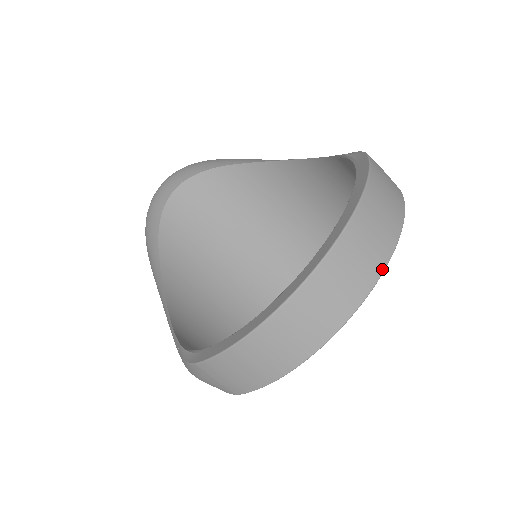
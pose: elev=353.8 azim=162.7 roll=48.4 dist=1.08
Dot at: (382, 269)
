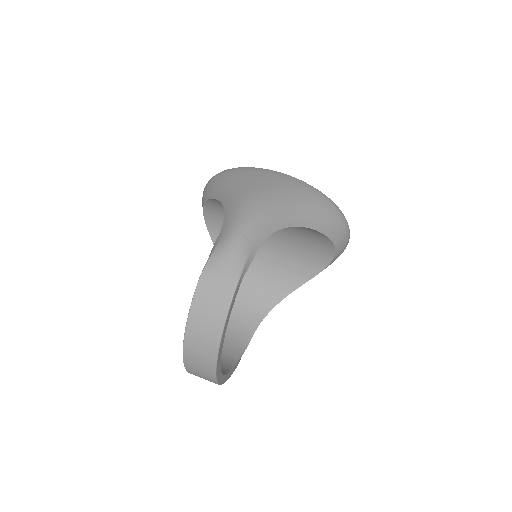
Dot at: (214, 366)
